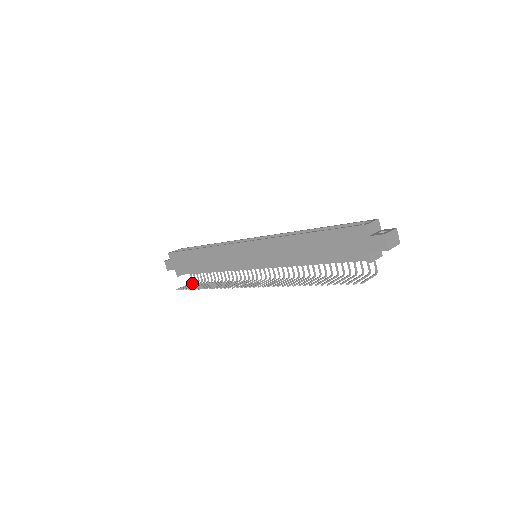
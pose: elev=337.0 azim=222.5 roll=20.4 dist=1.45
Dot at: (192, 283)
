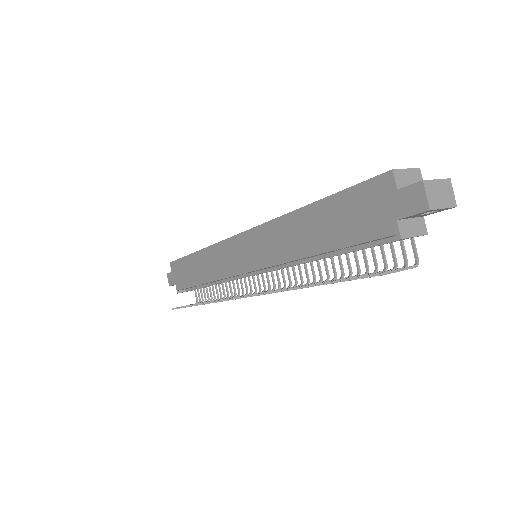
Dot at: occluded
